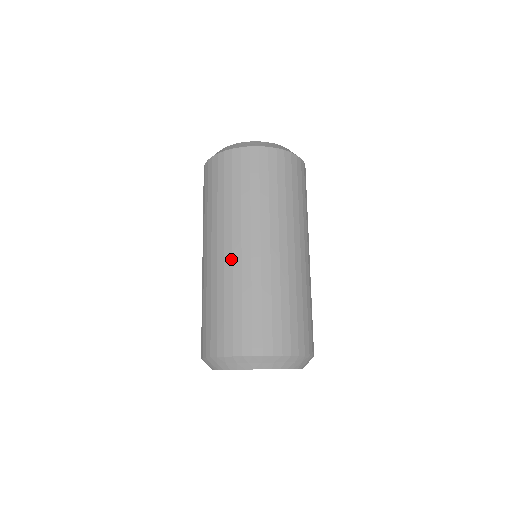
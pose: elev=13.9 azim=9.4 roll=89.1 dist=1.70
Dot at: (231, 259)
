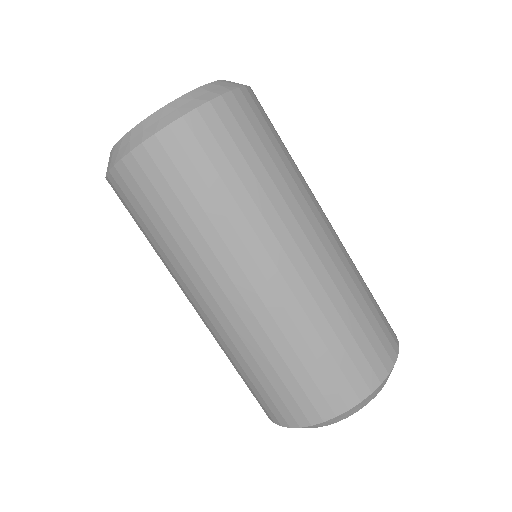
Dot at: (210, 322)
